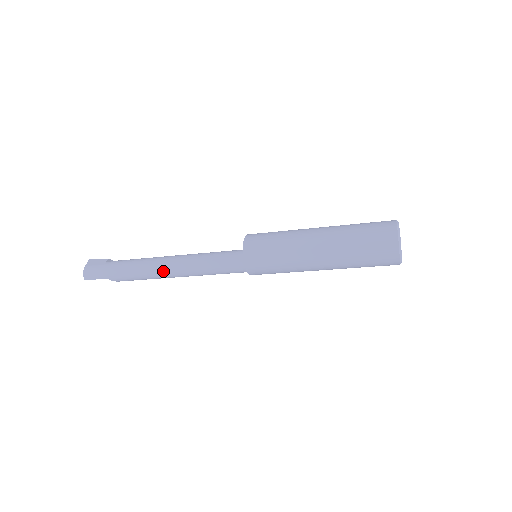
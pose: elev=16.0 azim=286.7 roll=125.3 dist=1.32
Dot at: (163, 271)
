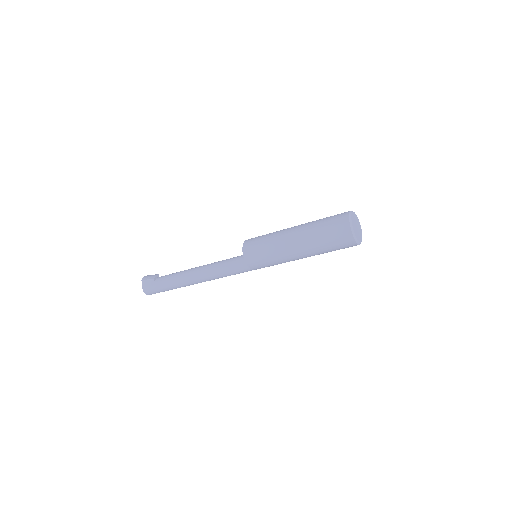
Dot at: (197, 282)
